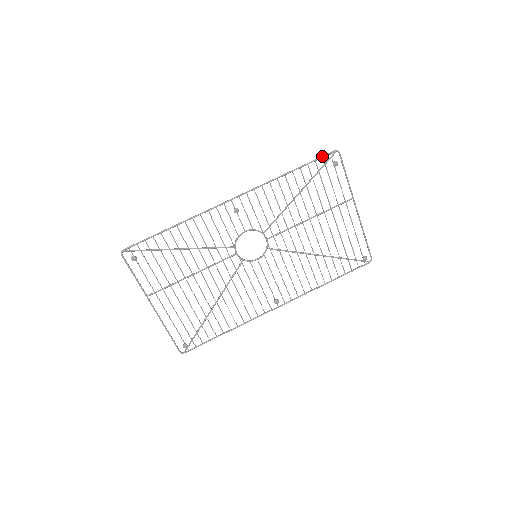
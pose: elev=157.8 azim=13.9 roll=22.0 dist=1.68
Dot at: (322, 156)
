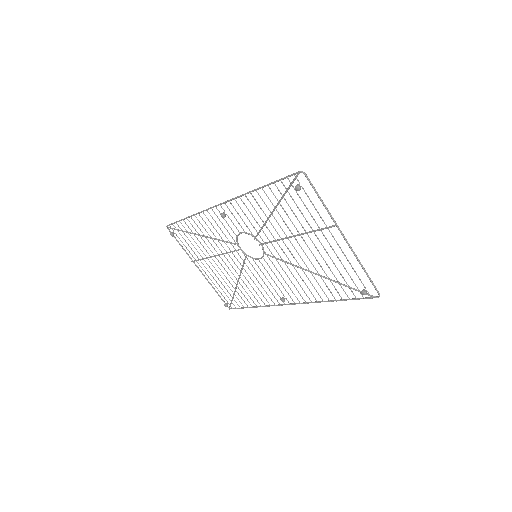
Dot at: (287, 176)
